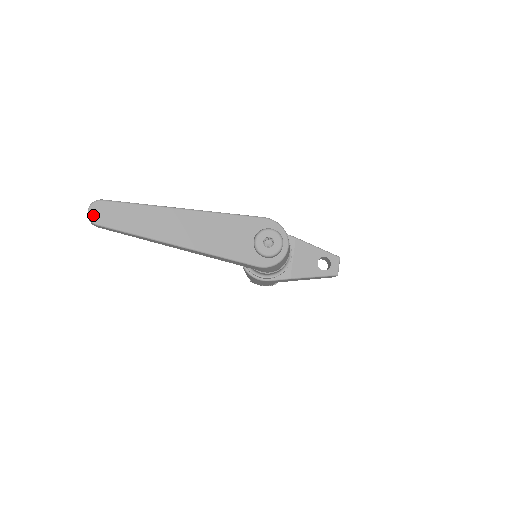
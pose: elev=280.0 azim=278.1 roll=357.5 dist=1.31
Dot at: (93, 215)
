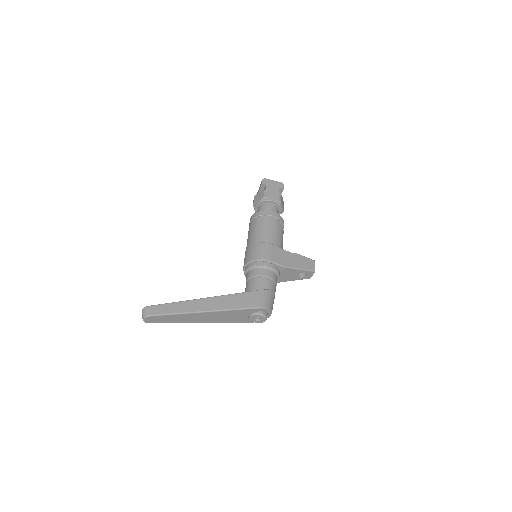
Dot at: (146, 321)
